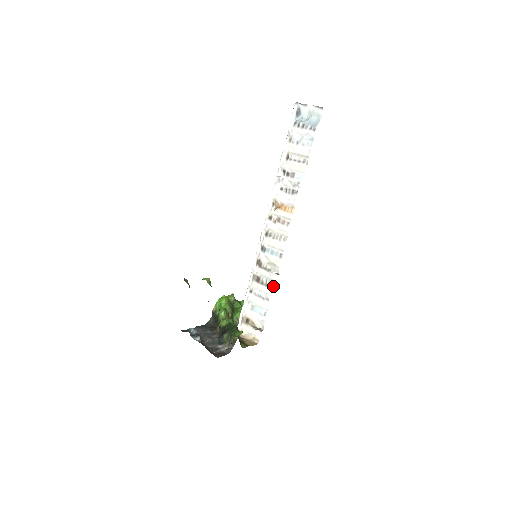
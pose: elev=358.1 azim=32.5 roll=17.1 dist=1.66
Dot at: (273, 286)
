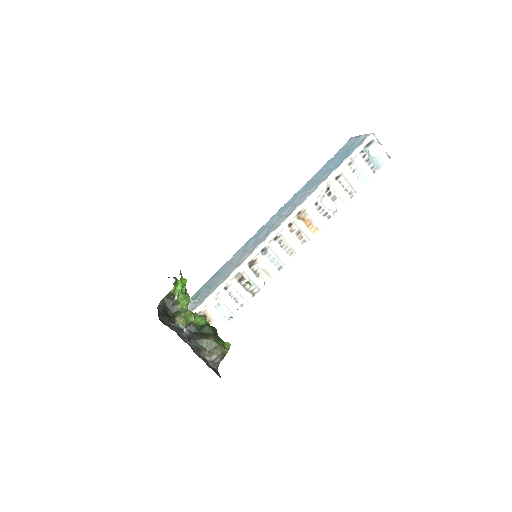
Dot at: (255, 294)
